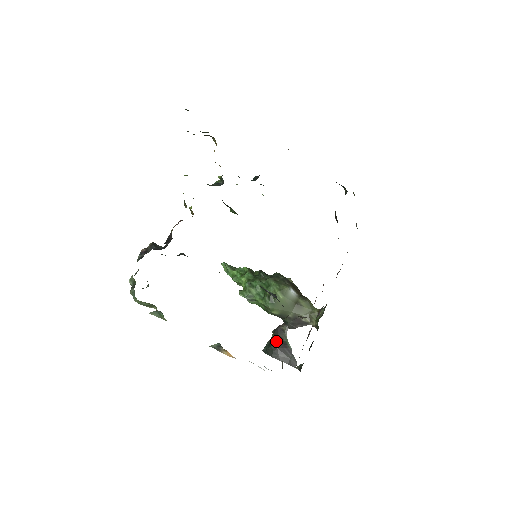
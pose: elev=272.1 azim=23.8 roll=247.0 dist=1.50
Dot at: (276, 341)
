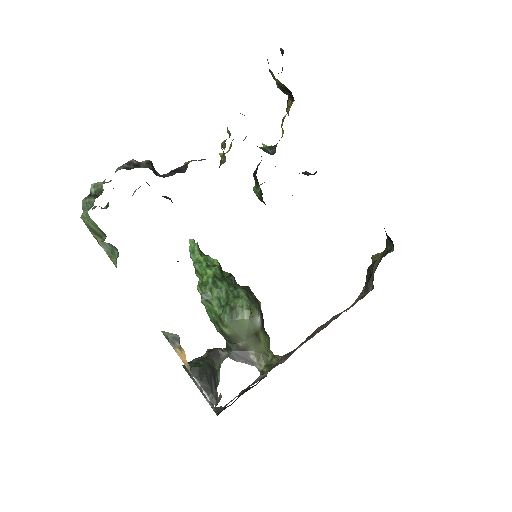
Dot at: (207, 364)
